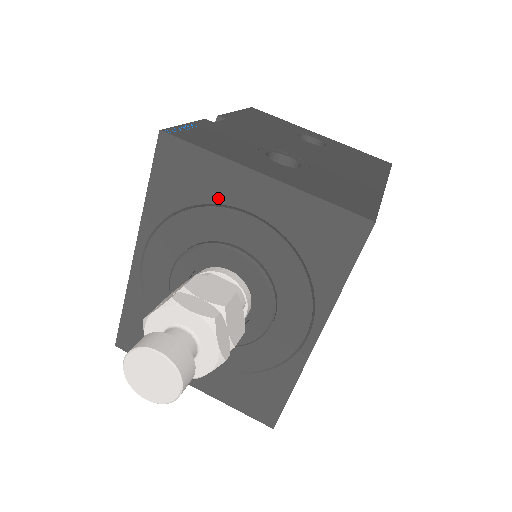
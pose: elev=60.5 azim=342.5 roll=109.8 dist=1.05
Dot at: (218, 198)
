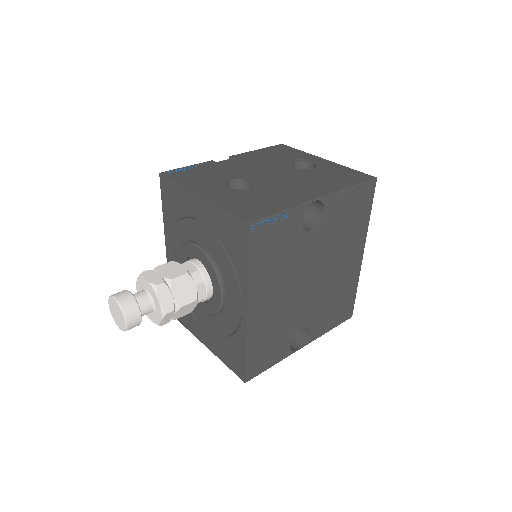
Dot at: (187, 212)
